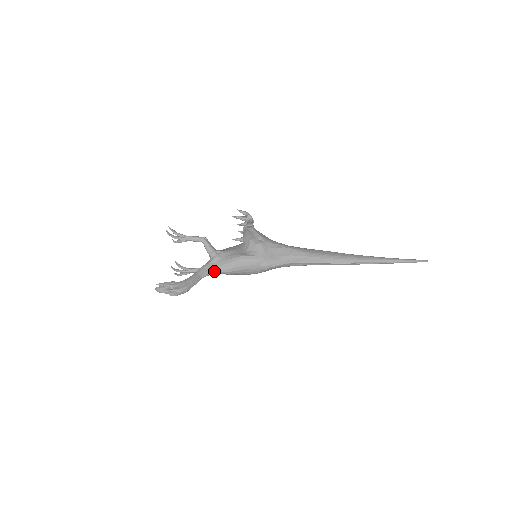
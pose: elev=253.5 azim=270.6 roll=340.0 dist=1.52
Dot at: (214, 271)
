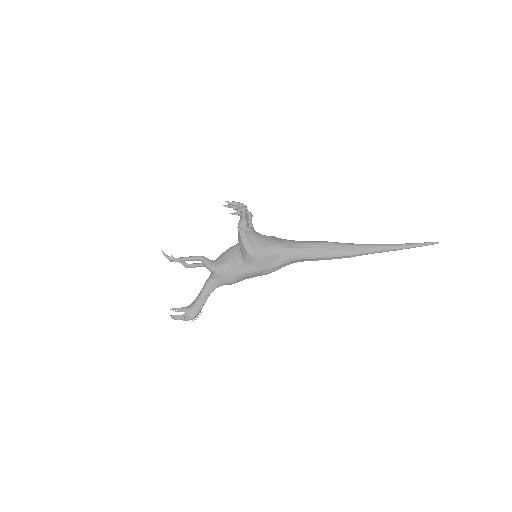
Dot at: (218, 286)
